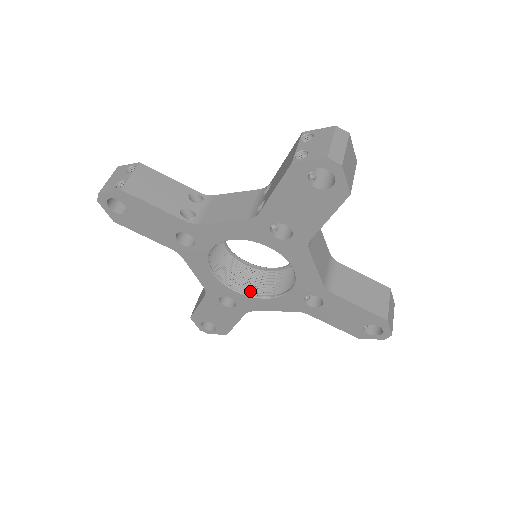
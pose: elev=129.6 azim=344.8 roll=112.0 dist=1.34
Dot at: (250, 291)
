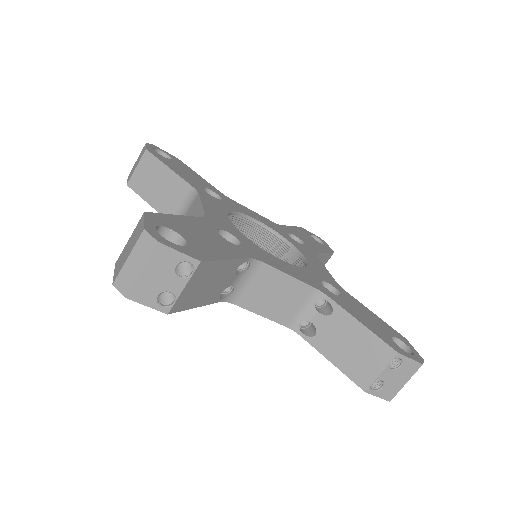
Dot at: occluded
